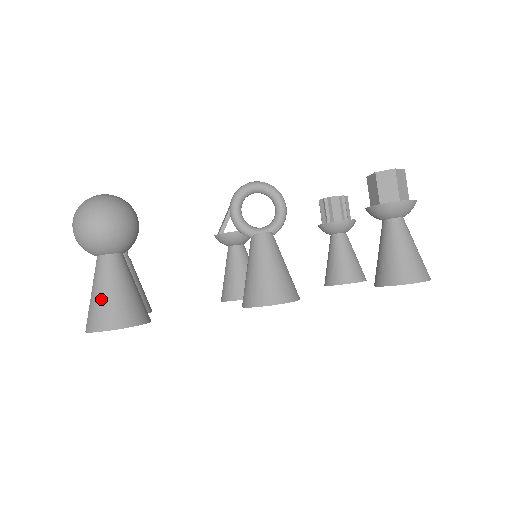
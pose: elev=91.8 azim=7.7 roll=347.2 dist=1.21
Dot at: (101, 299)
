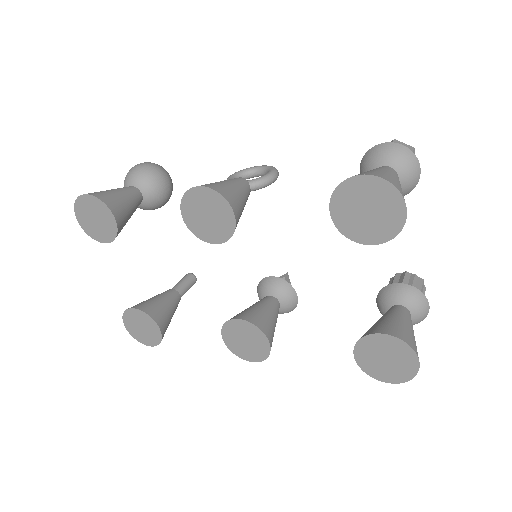
Dot at: occluded
